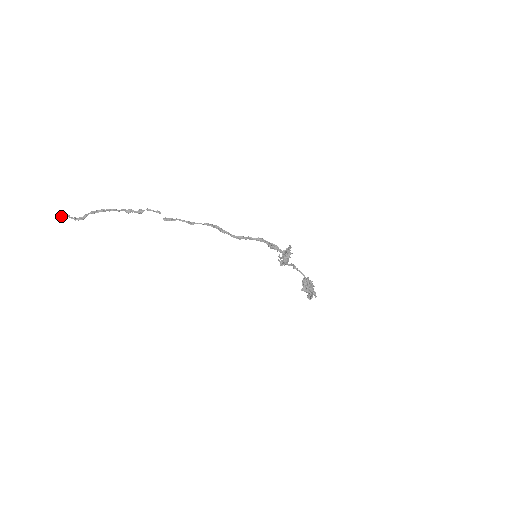
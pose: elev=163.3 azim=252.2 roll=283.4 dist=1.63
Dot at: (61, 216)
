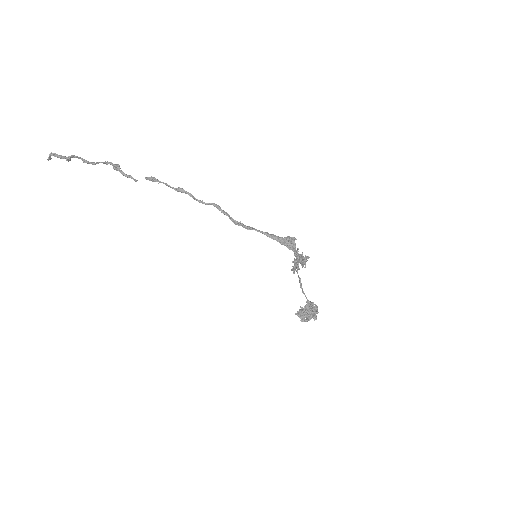
Dot at: (48, 159)
